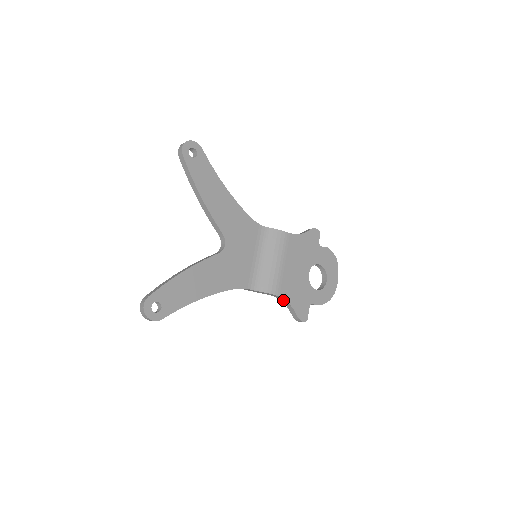
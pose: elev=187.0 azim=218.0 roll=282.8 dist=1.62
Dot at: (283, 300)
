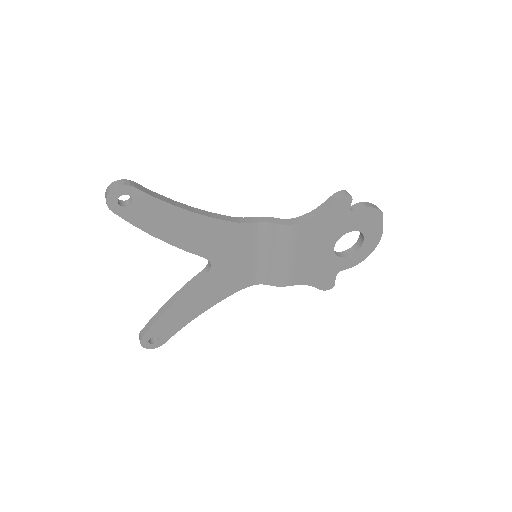
Dot at: (299, 282)
